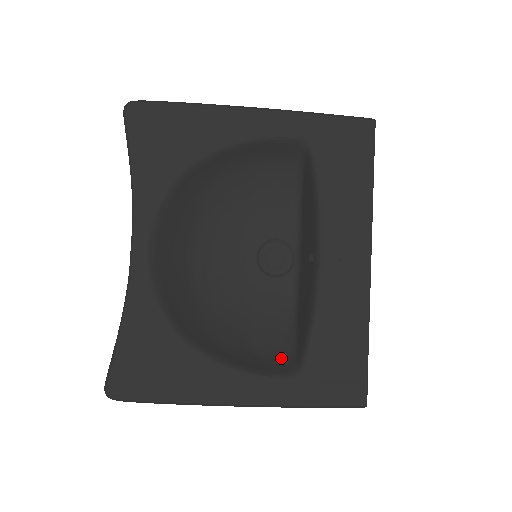
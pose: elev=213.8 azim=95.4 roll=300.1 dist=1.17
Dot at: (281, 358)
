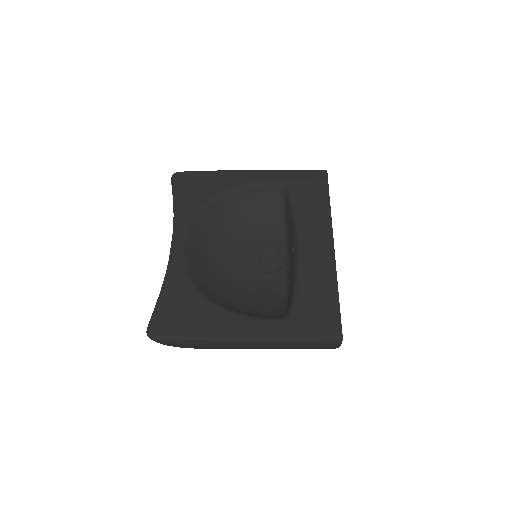
Dot at: (276, 314)
